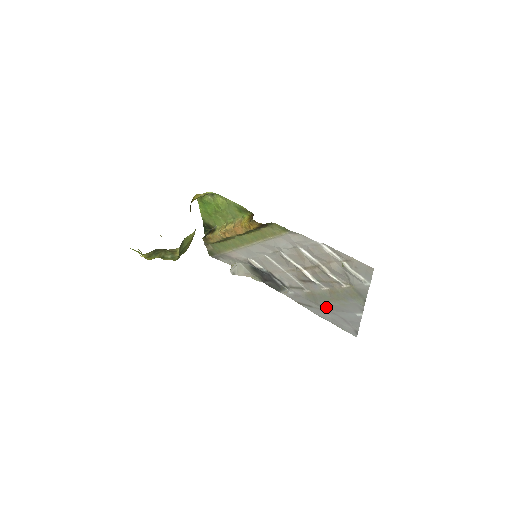
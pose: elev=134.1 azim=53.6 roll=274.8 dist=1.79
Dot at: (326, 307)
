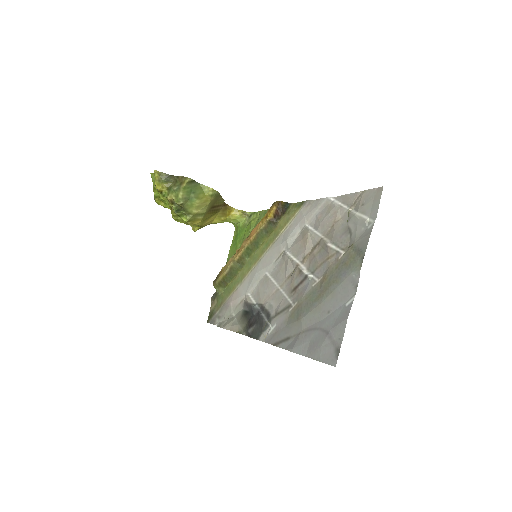
Dot at: (308, 321)
